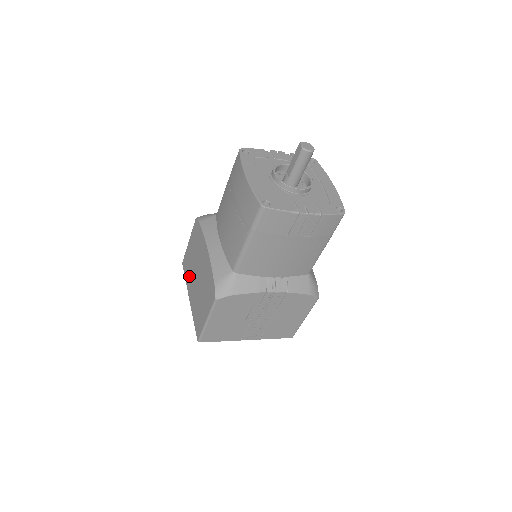
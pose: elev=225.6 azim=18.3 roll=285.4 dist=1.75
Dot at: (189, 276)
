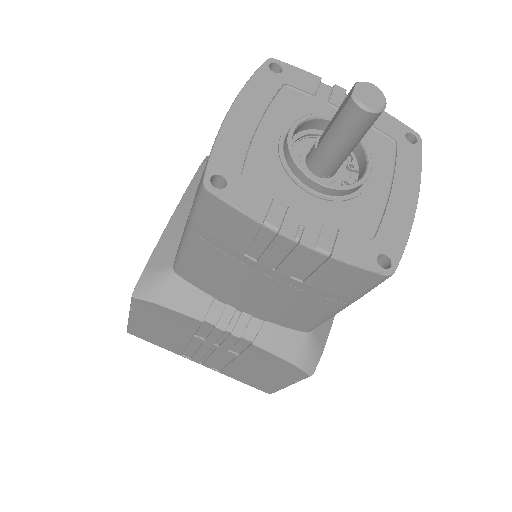
Dot at: occluded
